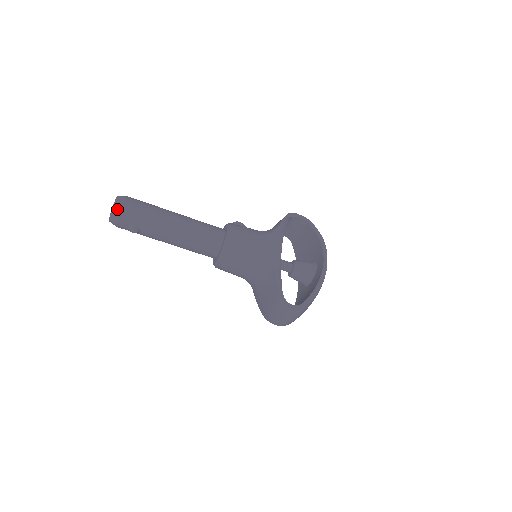
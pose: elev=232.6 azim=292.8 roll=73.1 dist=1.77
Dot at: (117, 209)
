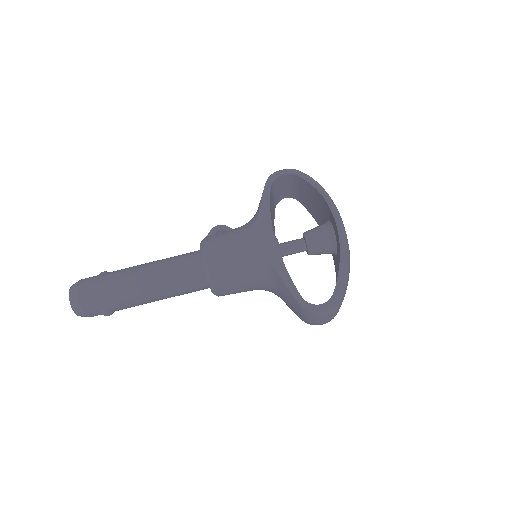
Dot at: (75, 305)
